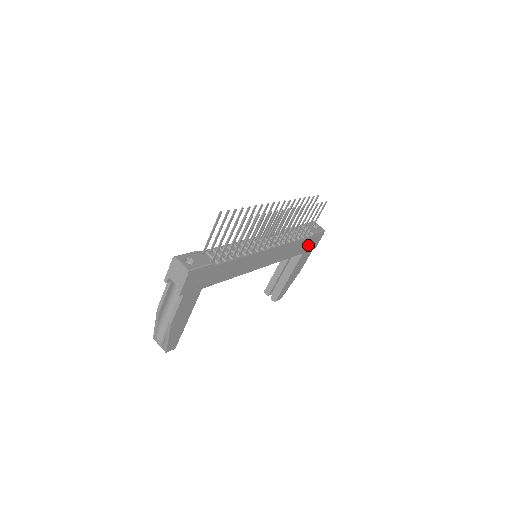
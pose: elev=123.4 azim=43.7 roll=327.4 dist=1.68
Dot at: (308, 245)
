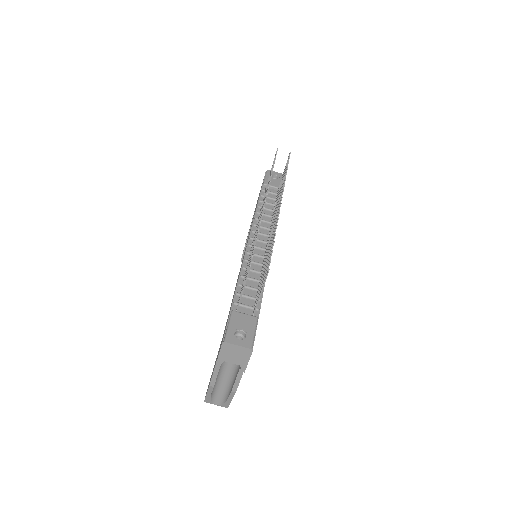
Dot at: occluded
